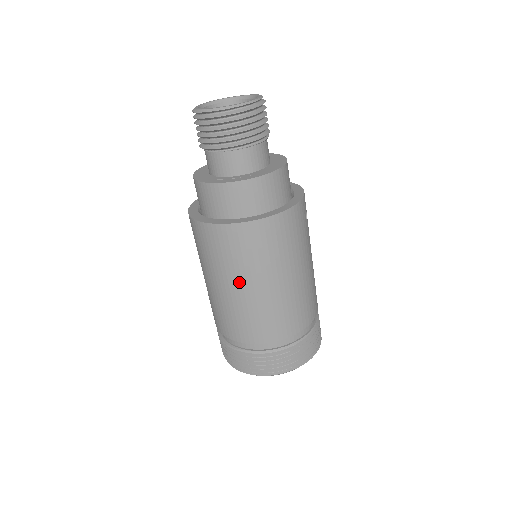
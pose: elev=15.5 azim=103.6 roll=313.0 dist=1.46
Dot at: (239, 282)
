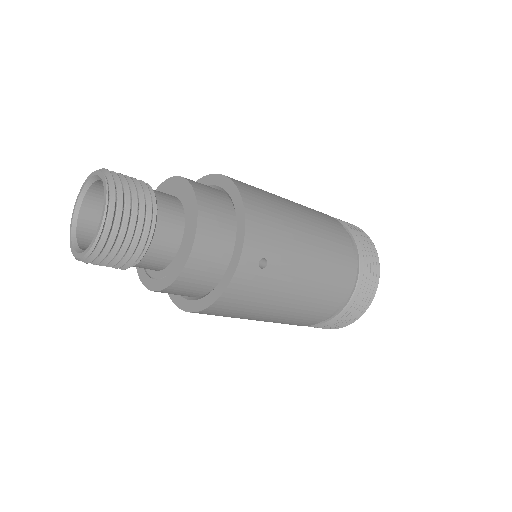
Dot at: occluded
